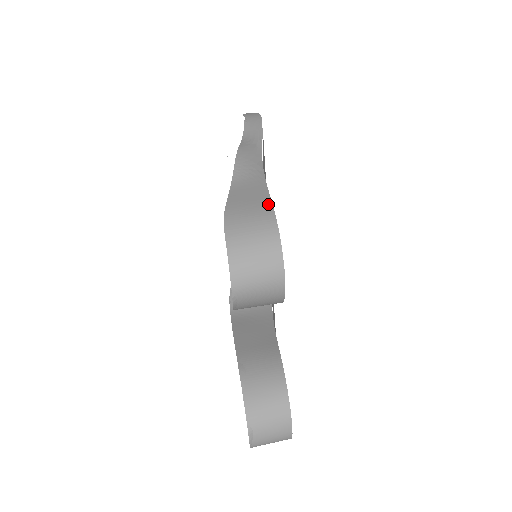
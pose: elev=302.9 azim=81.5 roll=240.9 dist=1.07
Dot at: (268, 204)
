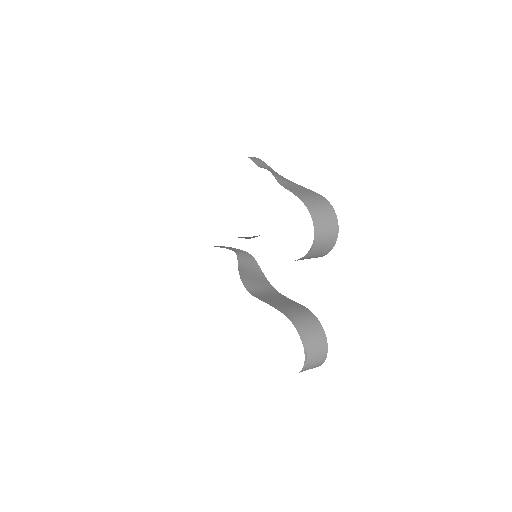
Dot at: (315, 193)
